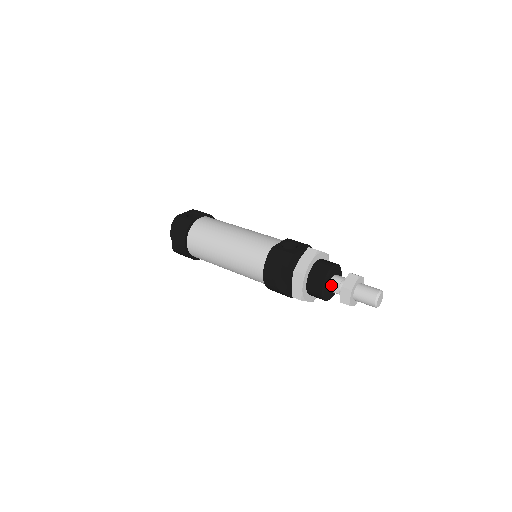
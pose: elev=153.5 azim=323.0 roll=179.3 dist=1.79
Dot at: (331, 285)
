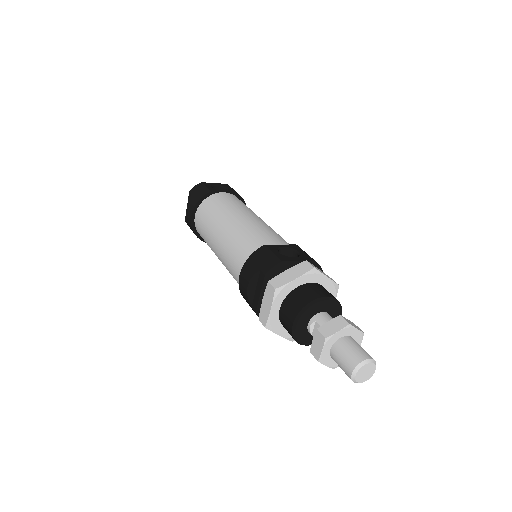
Dot at: (311, 323)
